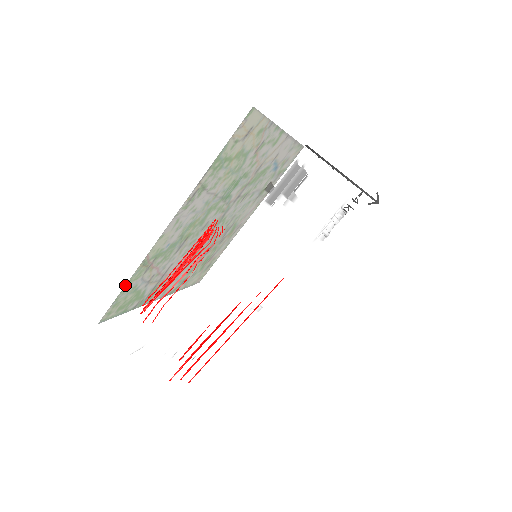
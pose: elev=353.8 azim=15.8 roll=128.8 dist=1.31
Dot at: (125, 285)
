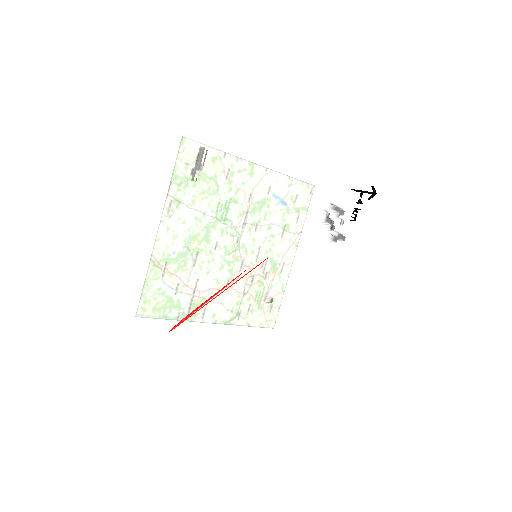
Dot at: (145, 281)
